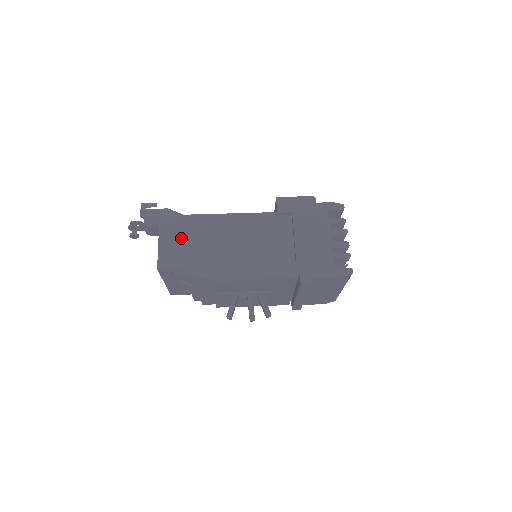
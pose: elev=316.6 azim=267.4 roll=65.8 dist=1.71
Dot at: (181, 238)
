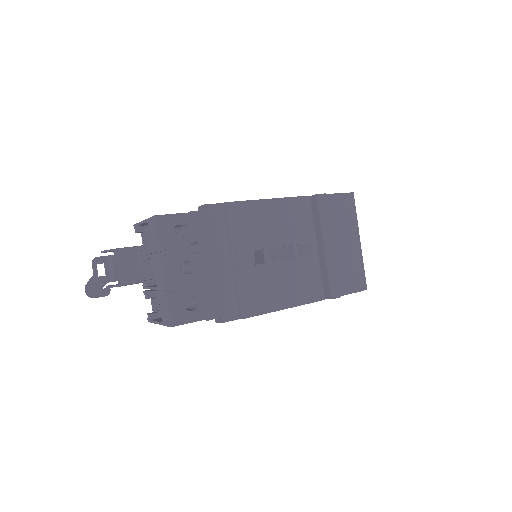
Dot at: occluded
